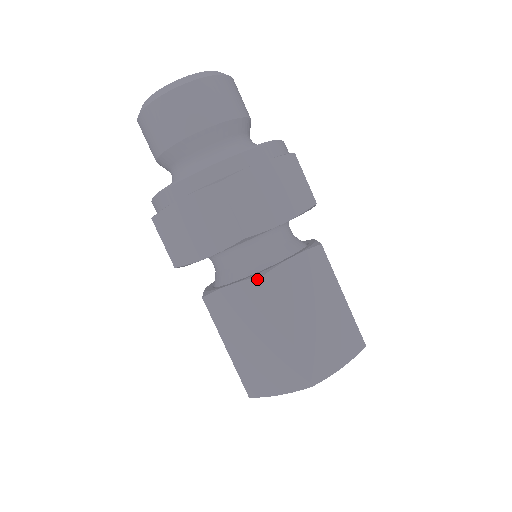
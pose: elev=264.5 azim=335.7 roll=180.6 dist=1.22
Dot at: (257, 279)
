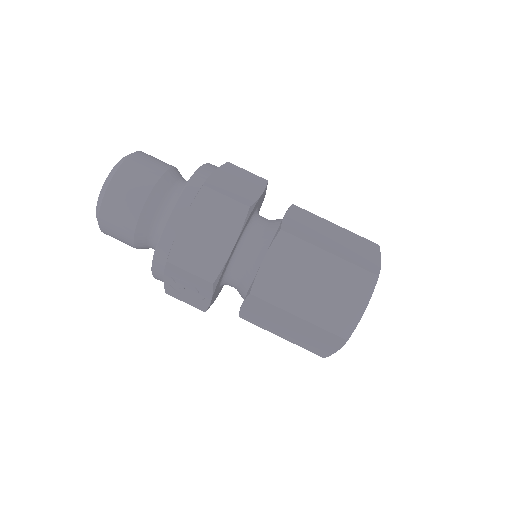
Dot at: (279, 235)
